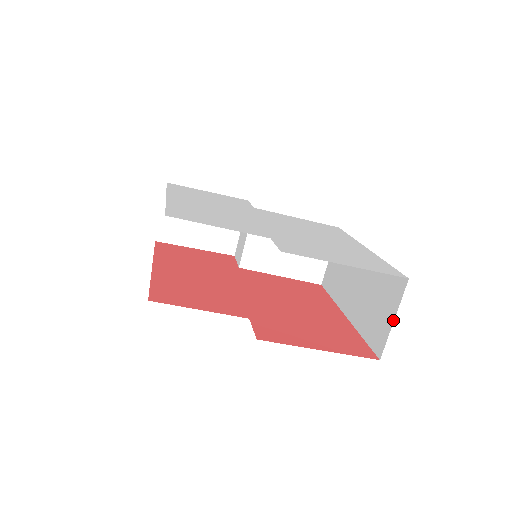
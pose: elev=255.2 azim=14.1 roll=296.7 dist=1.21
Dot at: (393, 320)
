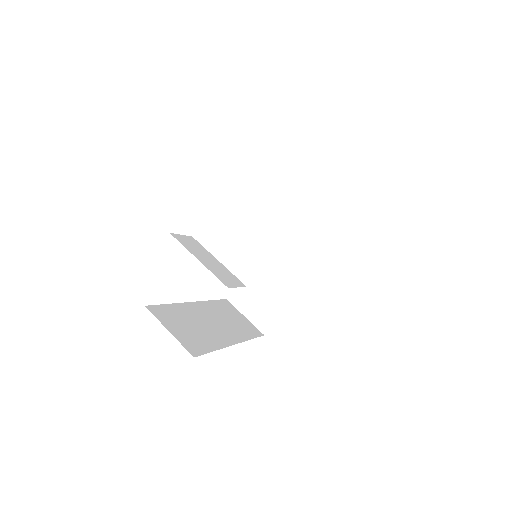
Dot at: occluded
